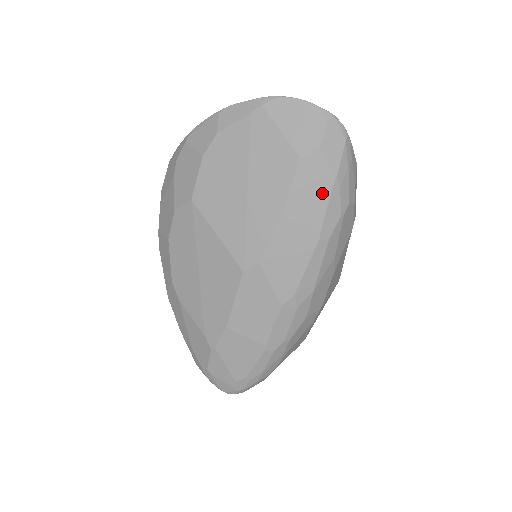
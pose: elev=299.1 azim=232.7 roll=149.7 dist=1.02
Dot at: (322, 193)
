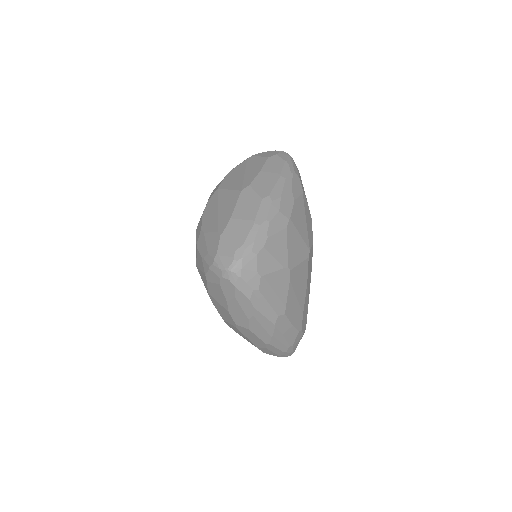
Dot at: (280, 164)
